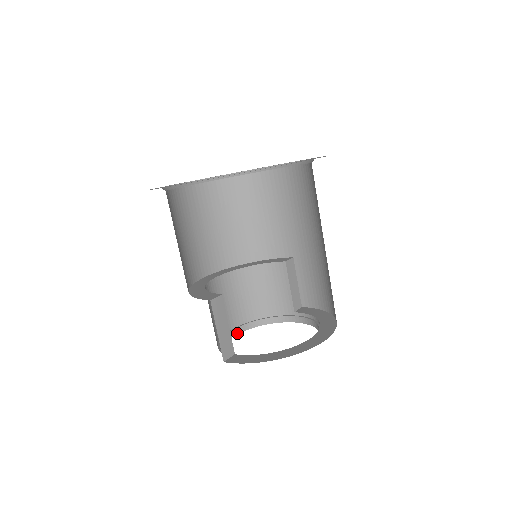
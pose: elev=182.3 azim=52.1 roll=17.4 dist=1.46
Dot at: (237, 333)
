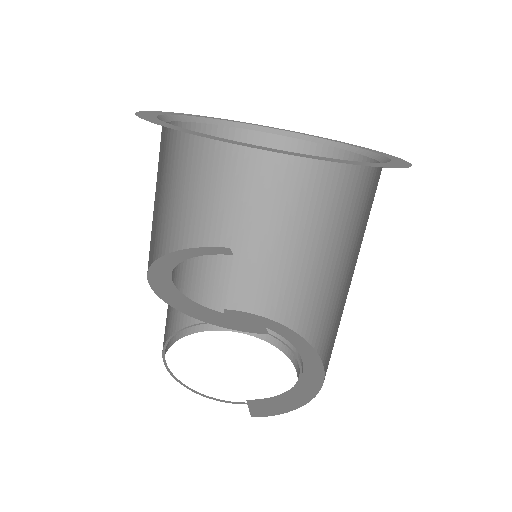
Dot at: occluded
